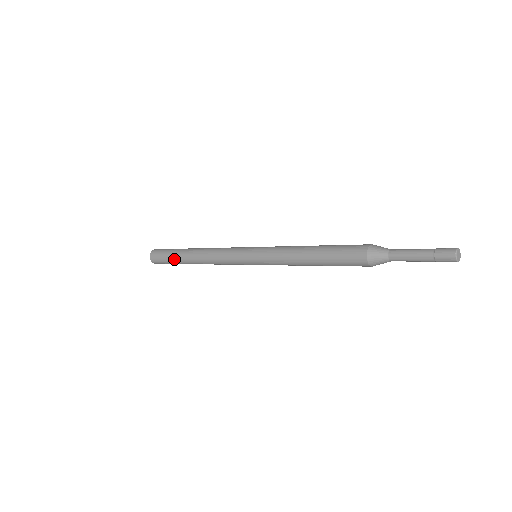
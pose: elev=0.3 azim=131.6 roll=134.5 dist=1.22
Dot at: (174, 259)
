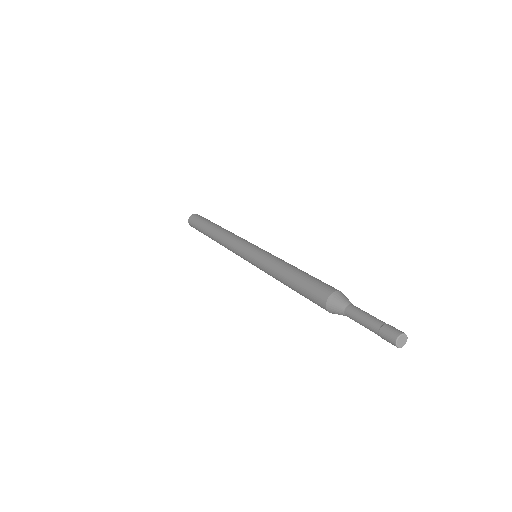
Dot at: (203, 233)
